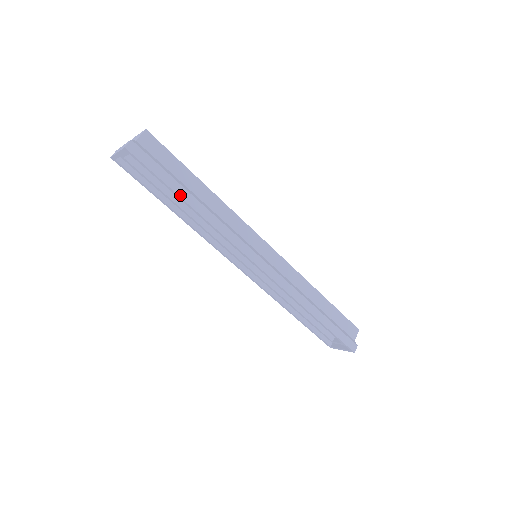
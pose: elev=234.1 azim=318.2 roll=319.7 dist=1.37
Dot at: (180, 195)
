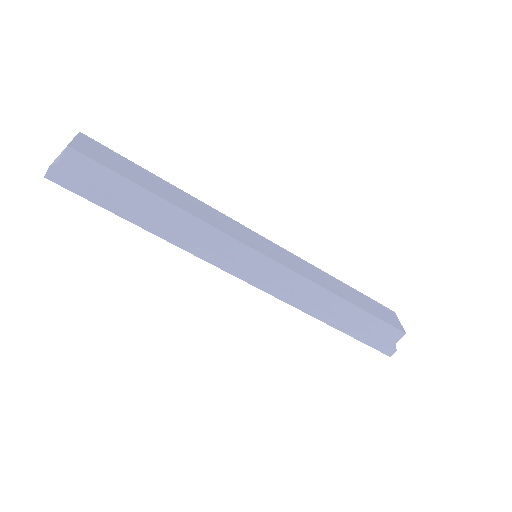
Dot at: (127, 218)
